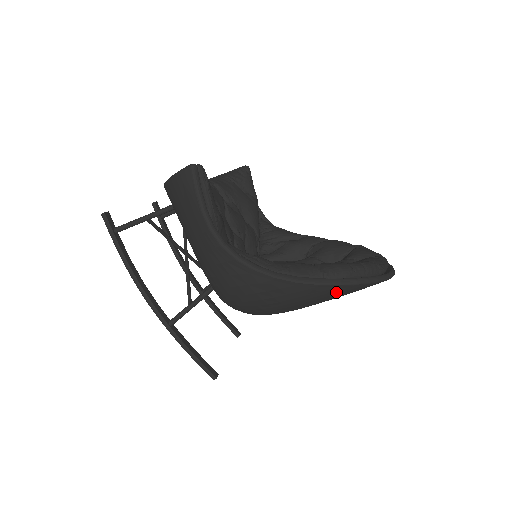
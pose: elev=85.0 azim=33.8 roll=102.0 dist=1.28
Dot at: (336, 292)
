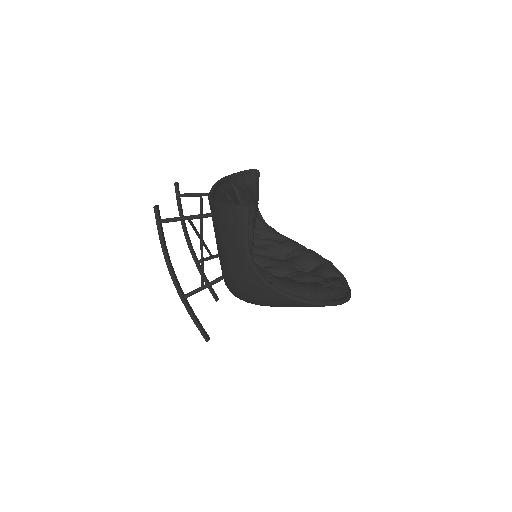
Dot at: occluded
